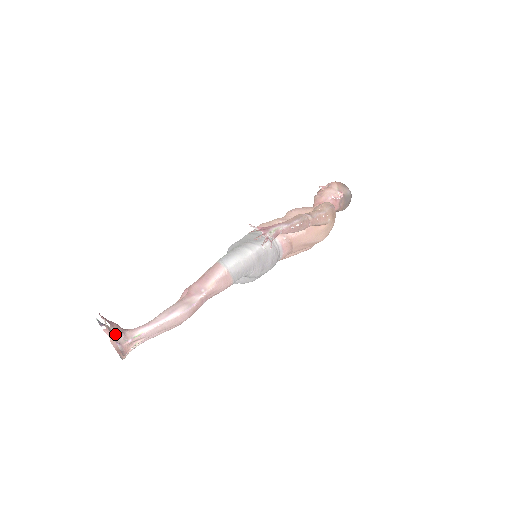
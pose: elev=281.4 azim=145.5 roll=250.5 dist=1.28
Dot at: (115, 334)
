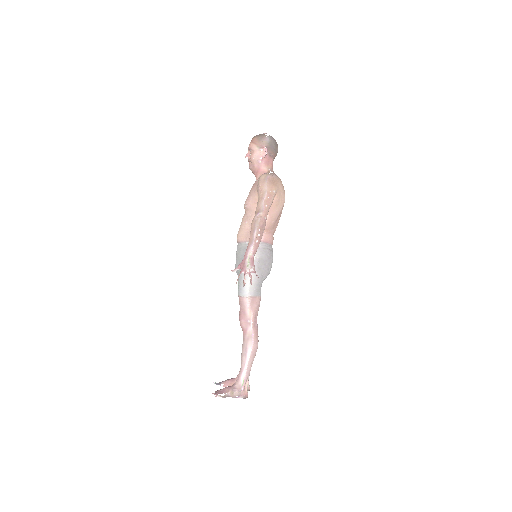
Dot at: (231, 395)
